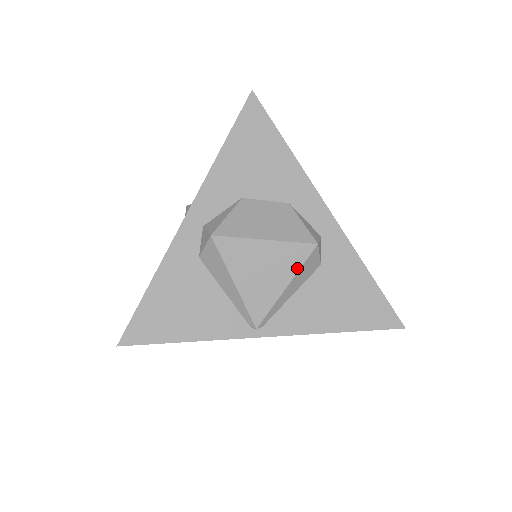
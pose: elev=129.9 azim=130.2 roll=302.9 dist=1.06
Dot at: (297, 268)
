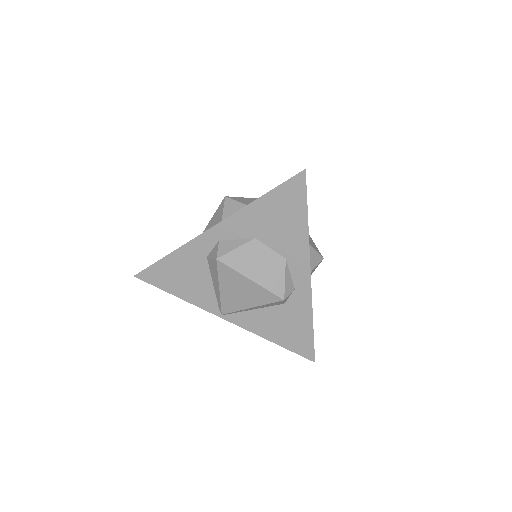
Dot at: (263, 303)
